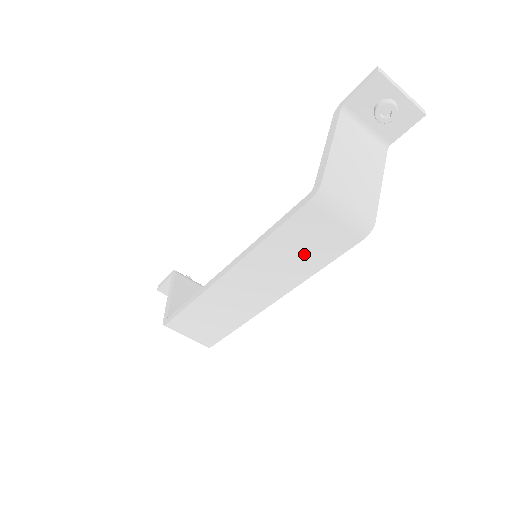
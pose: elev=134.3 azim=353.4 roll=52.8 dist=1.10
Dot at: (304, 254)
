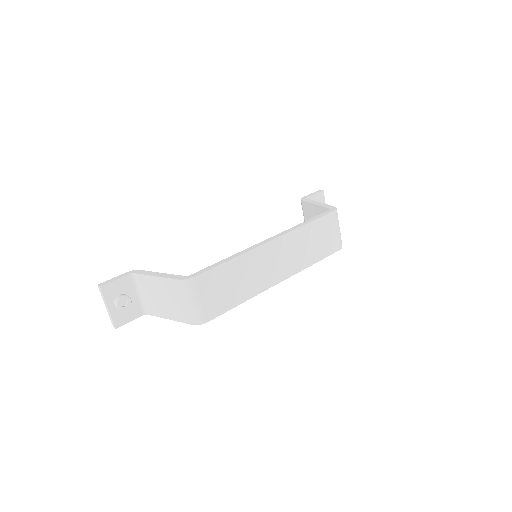
Dot at: (315, 246)
